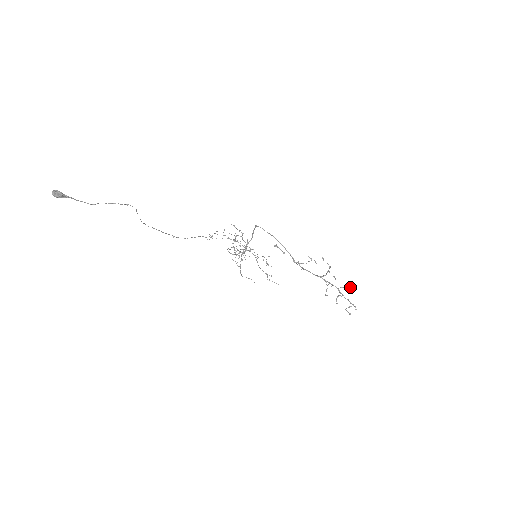
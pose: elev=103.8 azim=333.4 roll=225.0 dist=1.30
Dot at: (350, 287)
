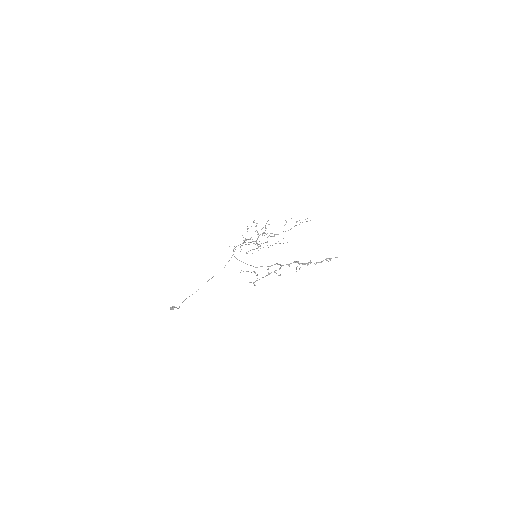
Dot at: (296, 271)
